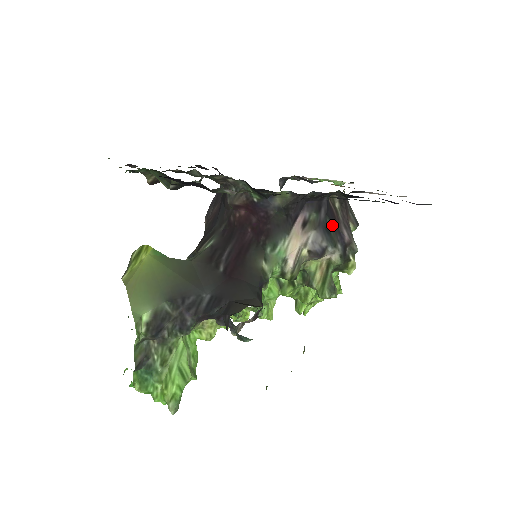
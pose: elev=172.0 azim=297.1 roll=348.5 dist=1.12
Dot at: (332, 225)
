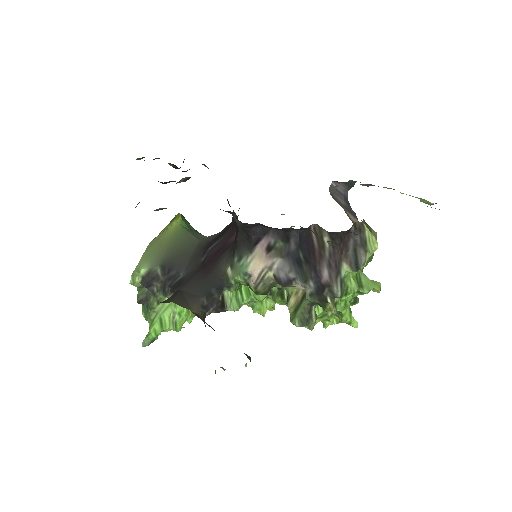
Dot at: (306, 259)
